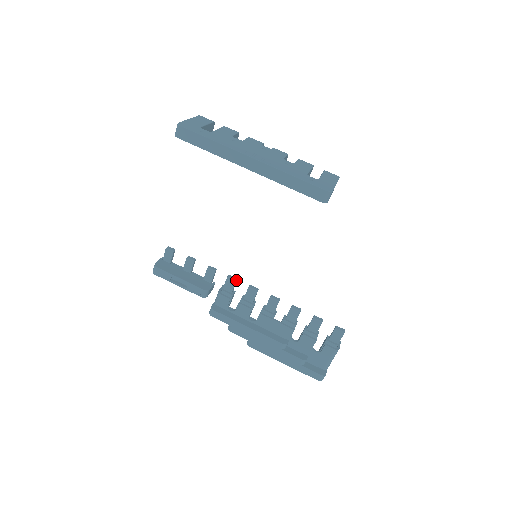
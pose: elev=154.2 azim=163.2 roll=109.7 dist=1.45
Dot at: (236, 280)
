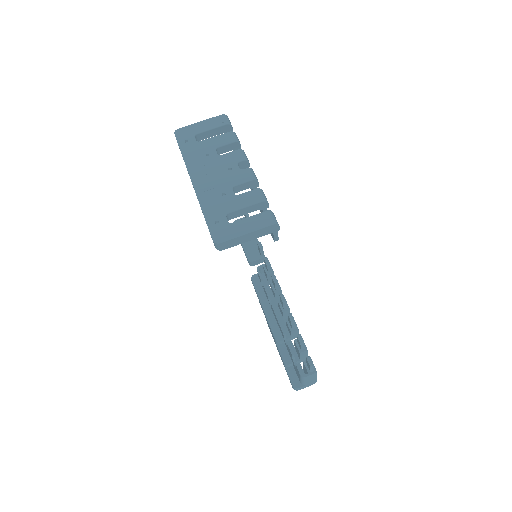
Dot at: (267, 265)
